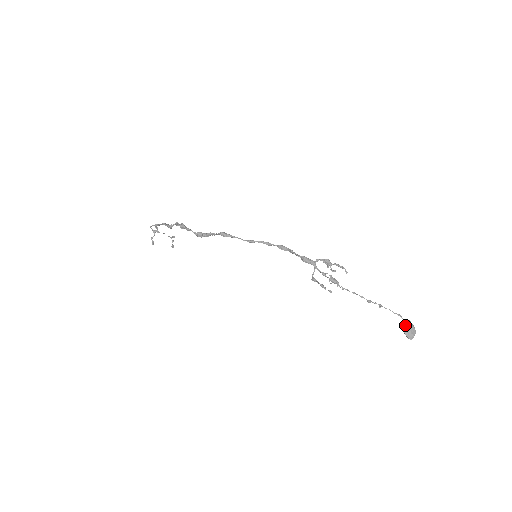
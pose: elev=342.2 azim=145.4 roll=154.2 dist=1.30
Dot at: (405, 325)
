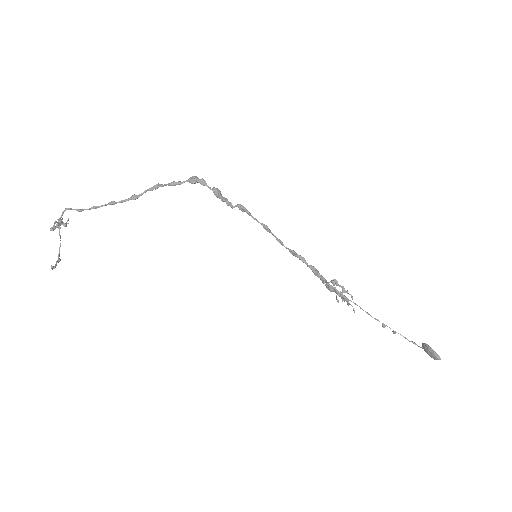
Dot at: (428, 346)
